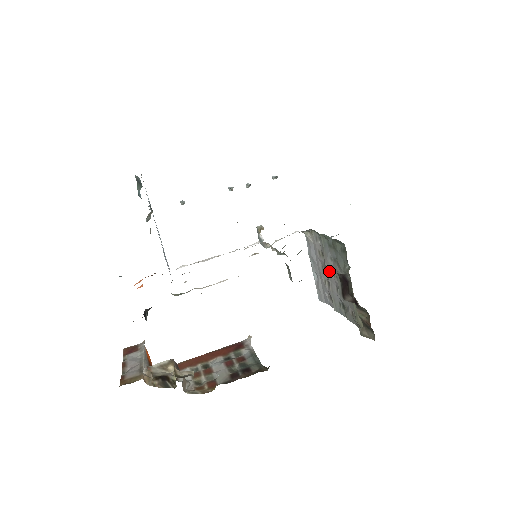
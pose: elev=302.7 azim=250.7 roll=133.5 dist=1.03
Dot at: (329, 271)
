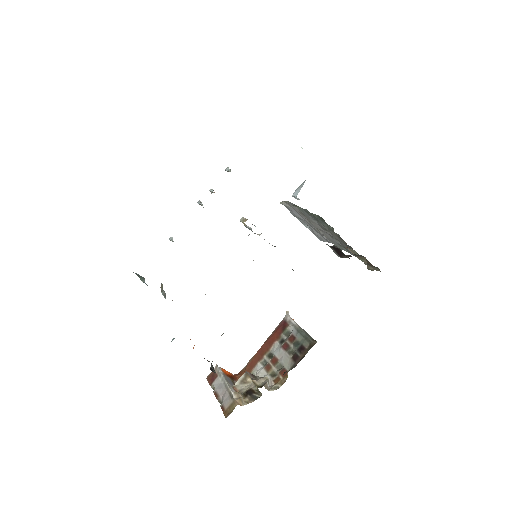
Dot at: (317, 227)
